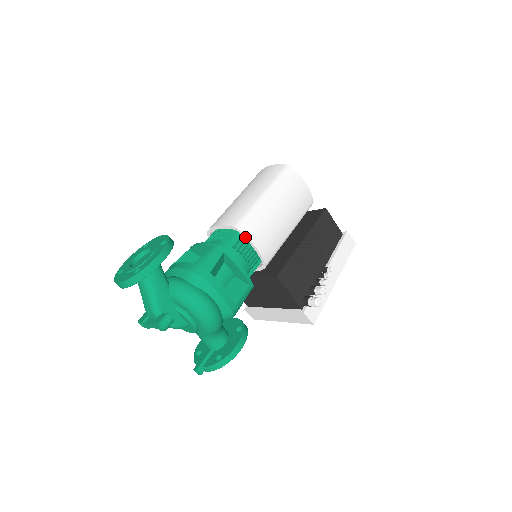
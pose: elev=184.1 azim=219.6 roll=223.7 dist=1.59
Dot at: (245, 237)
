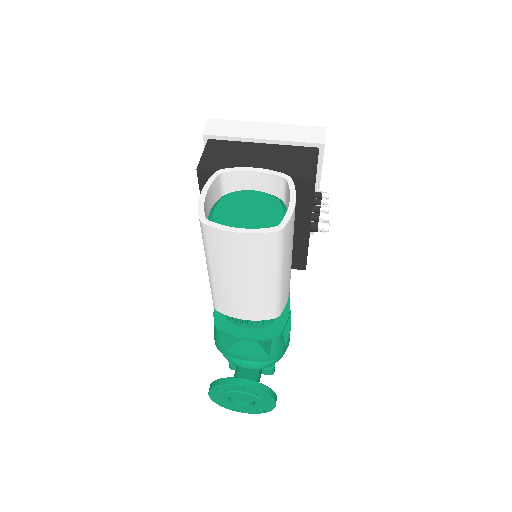
Dot at: occluded
